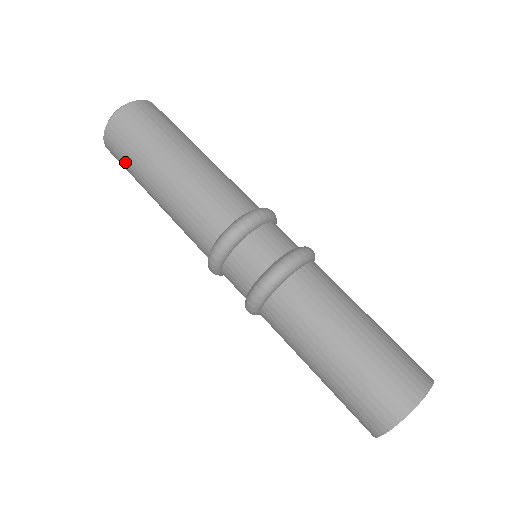
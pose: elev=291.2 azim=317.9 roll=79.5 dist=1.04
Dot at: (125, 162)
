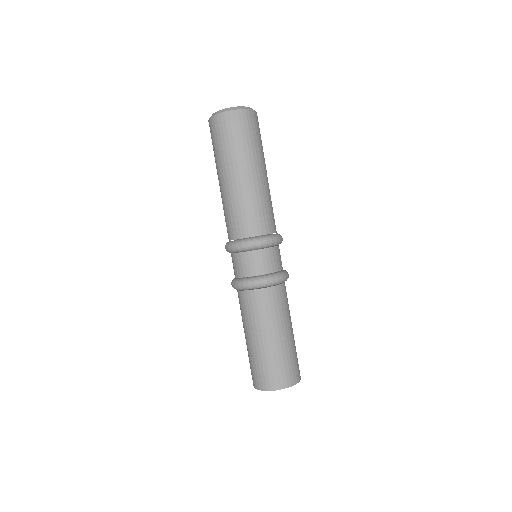
Dot at: (218, 144)
